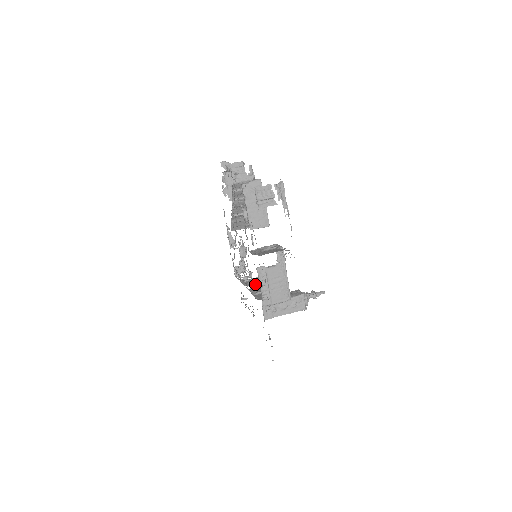
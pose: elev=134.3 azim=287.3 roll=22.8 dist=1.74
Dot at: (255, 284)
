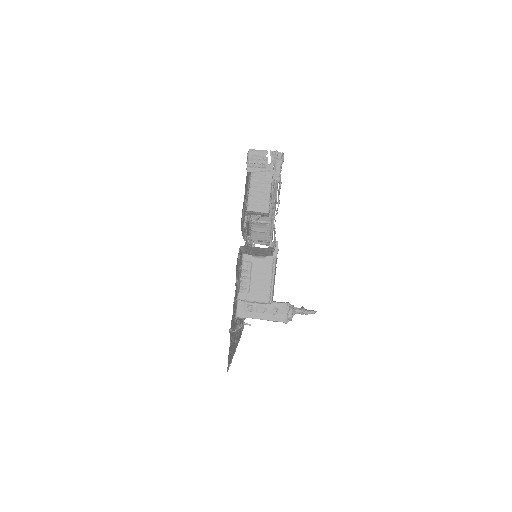
Dot at: occluded
